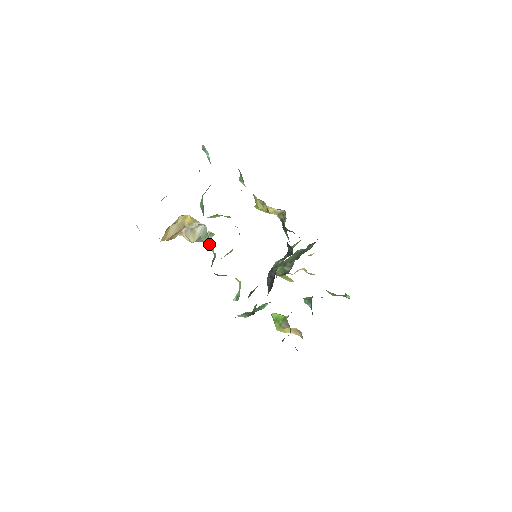
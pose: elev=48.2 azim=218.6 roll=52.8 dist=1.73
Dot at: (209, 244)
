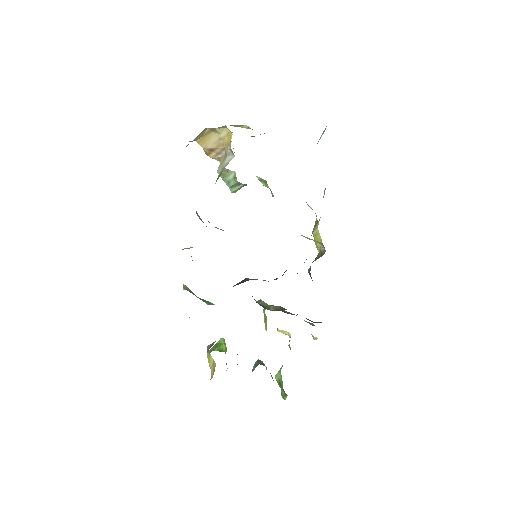
Dot at: (219, 176)
